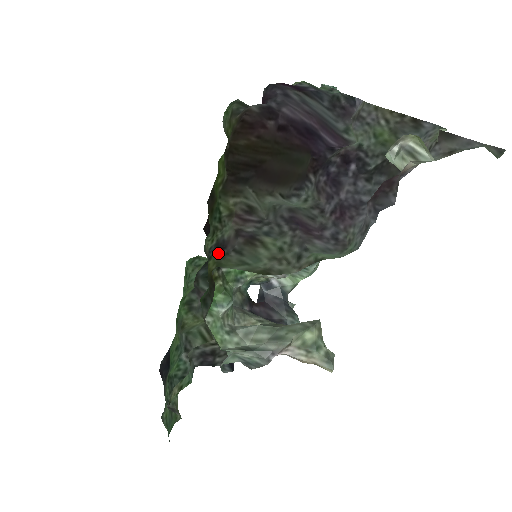
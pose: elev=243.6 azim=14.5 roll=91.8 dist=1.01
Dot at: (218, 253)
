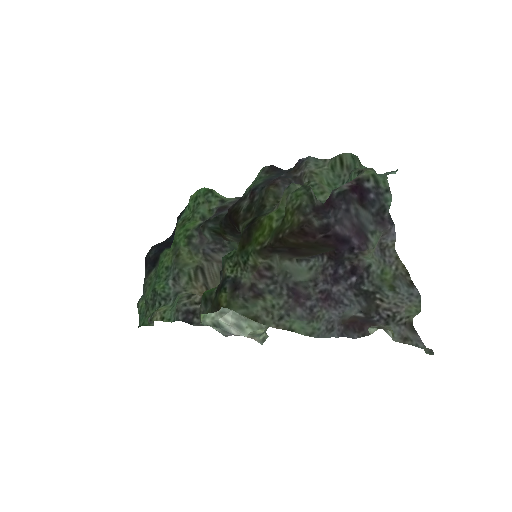
Dot at: (232, 291)
